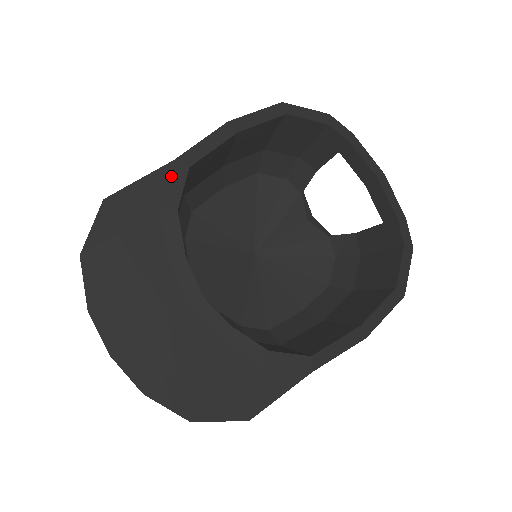
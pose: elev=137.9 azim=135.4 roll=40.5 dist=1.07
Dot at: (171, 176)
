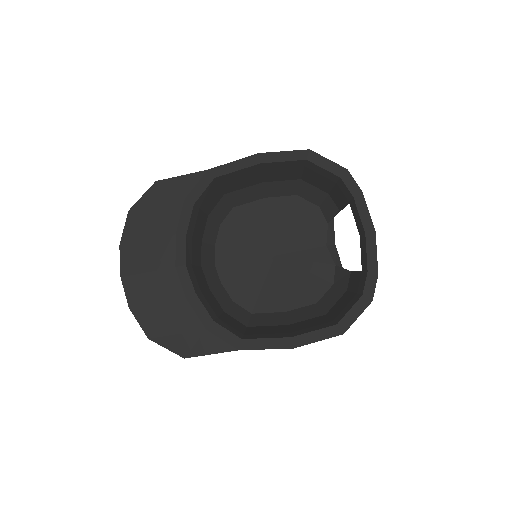
Dot at: (201, 180)
